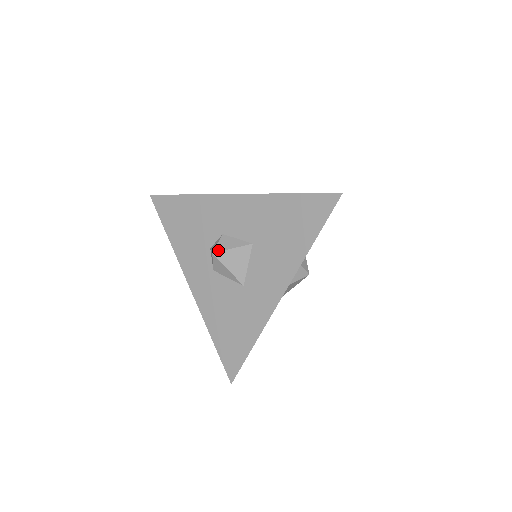
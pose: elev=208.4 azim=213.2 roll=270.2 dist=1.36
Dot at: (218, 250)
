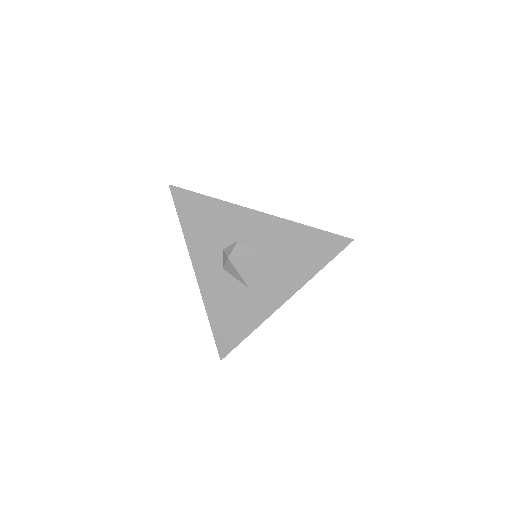
Dot at: (233, 256)
